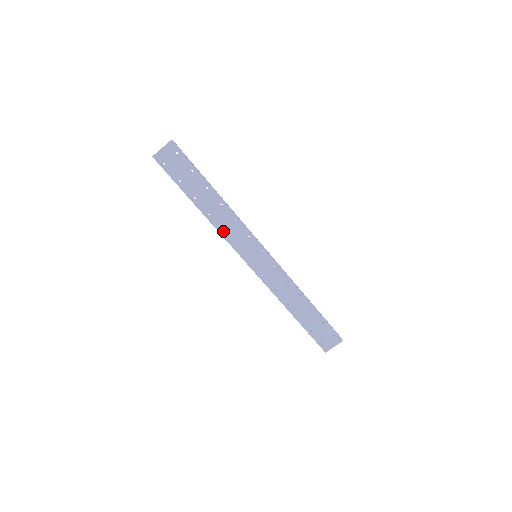
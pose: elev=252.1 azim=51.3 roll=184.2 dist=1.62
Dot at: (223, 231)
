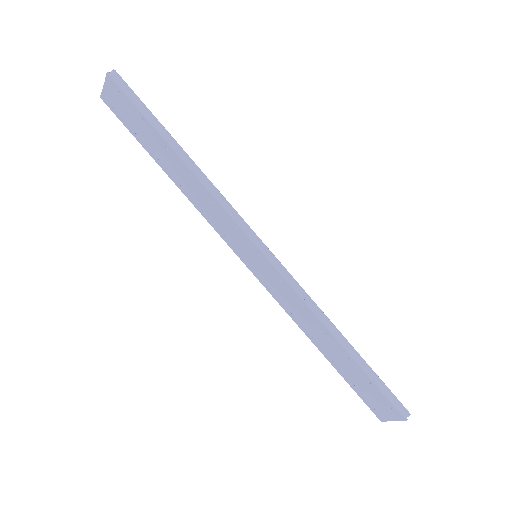
Dot at: (206, 211)
